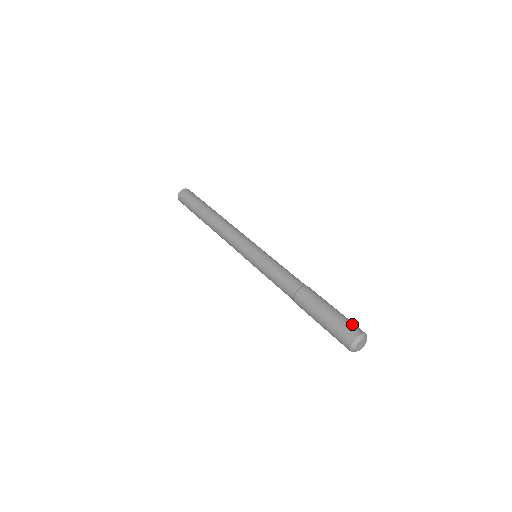
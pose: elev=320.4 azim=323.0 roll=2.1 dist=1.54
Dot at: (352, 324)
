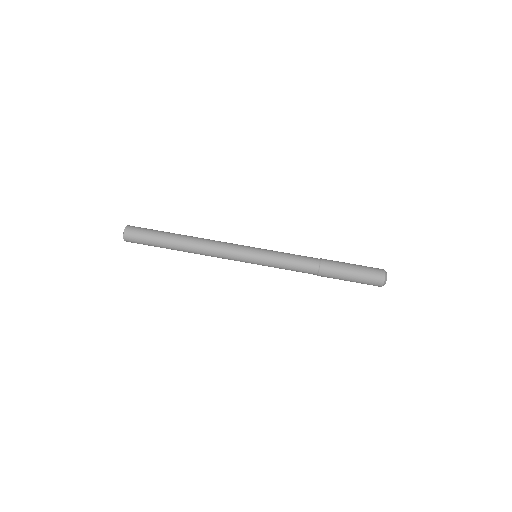
Dot at: (374, 273)
